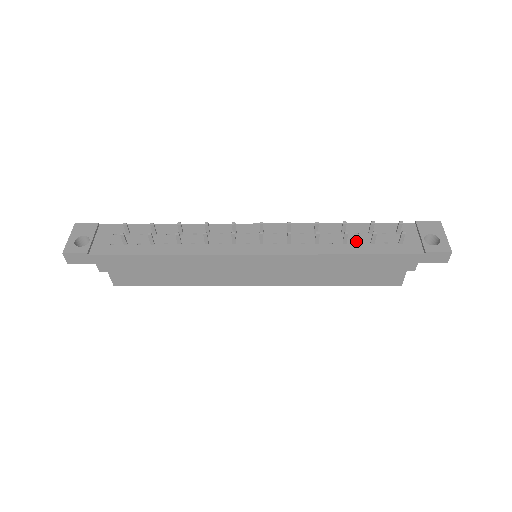
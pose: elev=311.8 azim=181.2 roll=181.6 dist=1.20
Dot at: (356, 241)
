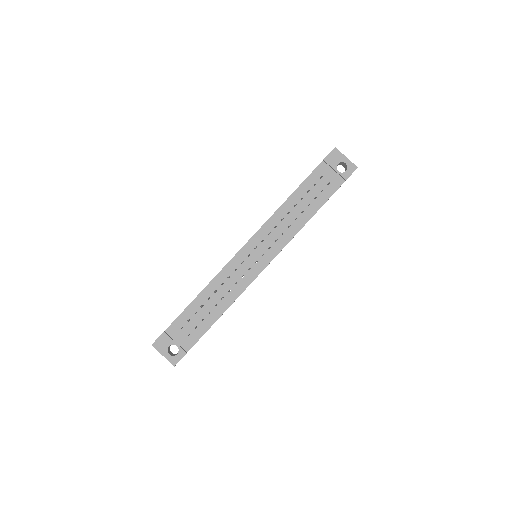
Dot at: (306, 205)
